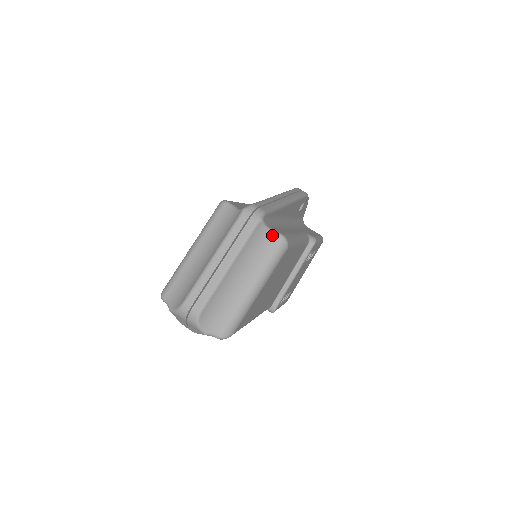
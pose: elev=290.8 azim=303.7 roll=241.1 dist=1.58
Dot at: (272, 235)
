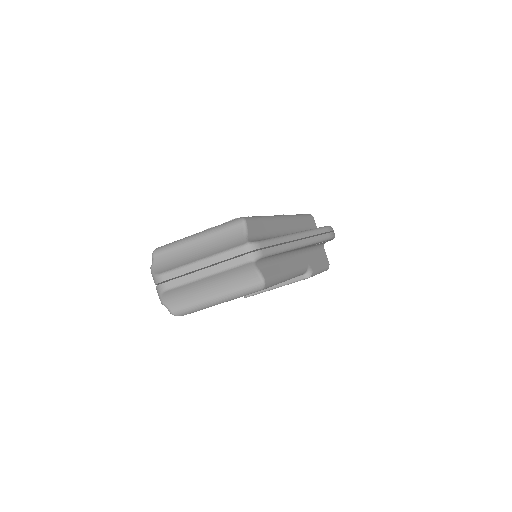
Dot at: (256, 275)
